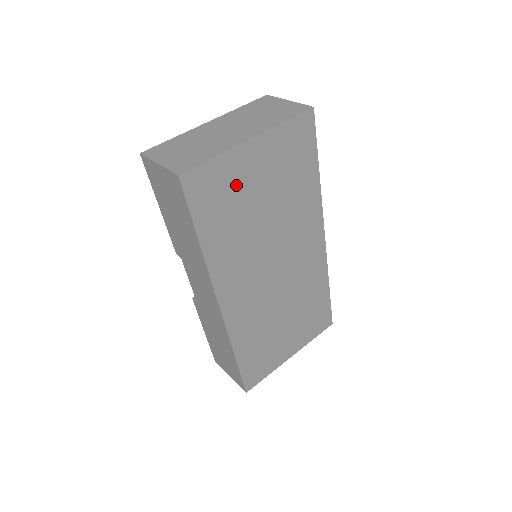
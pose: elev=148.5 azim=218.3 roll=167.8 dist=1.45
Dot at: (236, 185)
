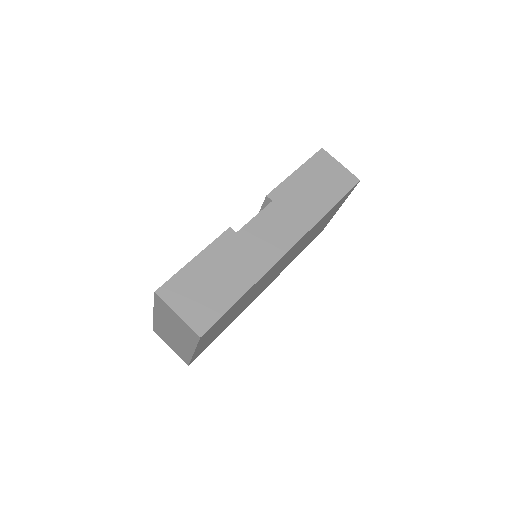
Dot at: occluded
